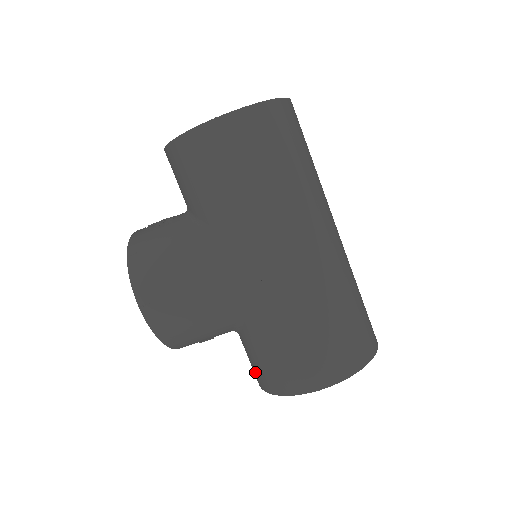
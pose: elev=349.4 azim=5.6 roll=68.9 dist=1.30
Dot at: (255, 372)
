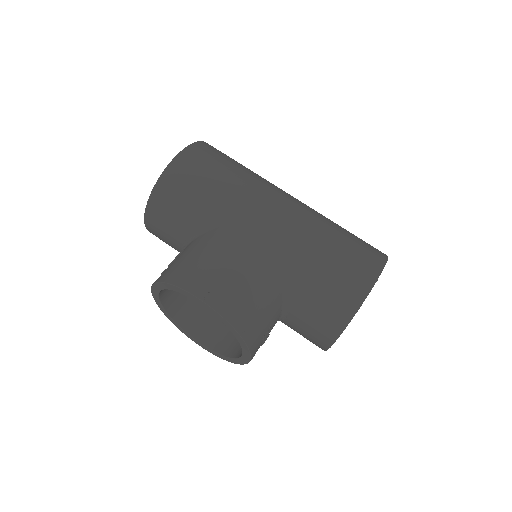
Dot at: (324, 324)
